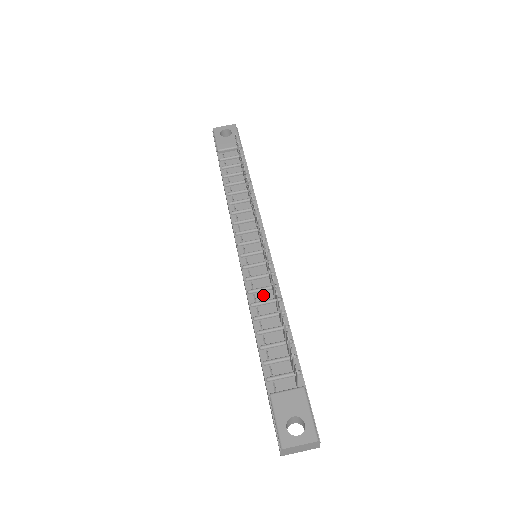
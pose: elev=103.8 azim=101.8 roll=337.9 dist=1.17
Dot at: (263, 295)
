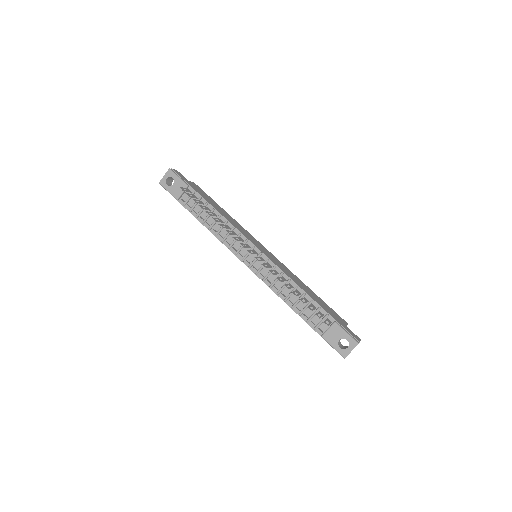
Dot at: (279, 283)
